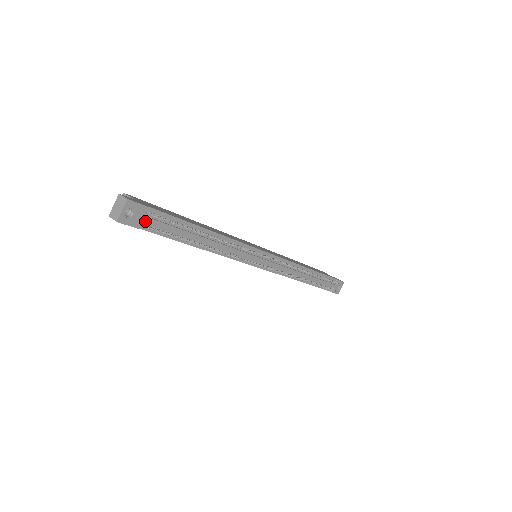
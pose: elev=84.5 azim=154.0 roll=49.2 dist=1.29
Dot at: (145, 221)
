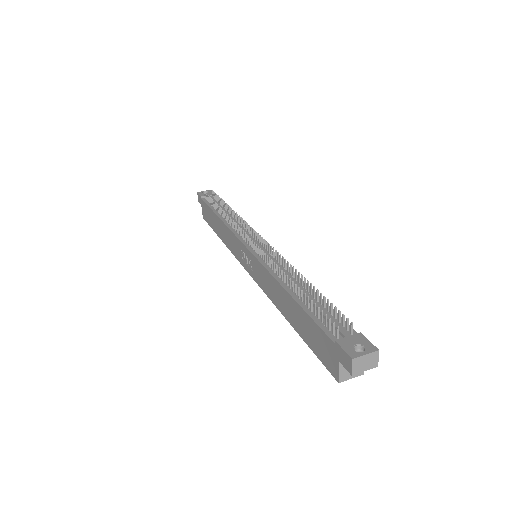
Dot at: occluded
